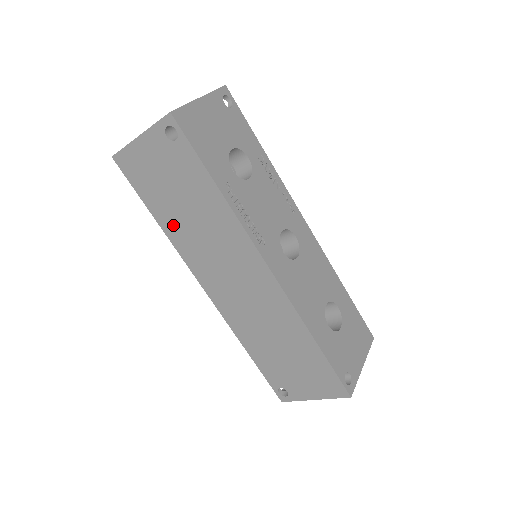
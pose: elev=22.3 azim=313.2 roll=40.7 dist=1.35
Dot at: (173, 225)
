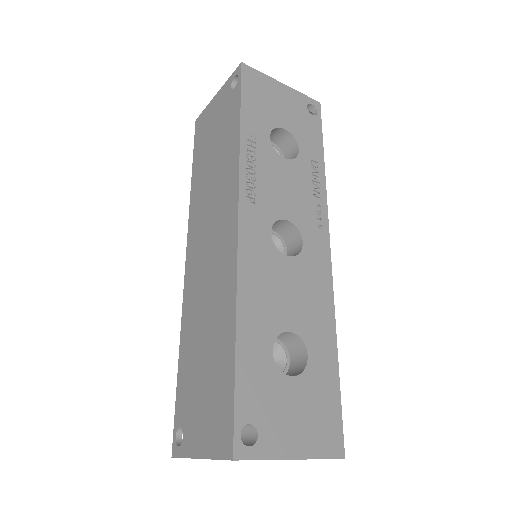
Dot at: (199, 181)
